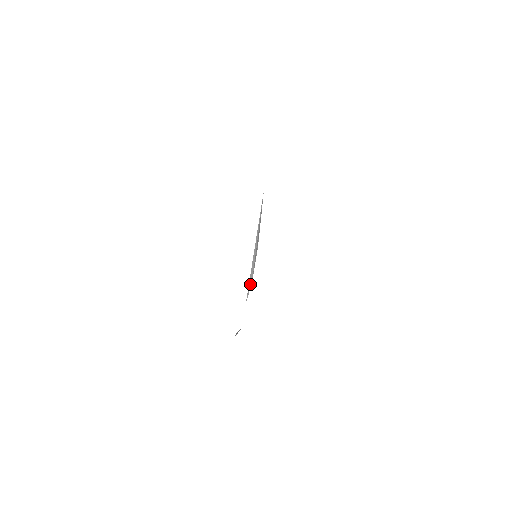
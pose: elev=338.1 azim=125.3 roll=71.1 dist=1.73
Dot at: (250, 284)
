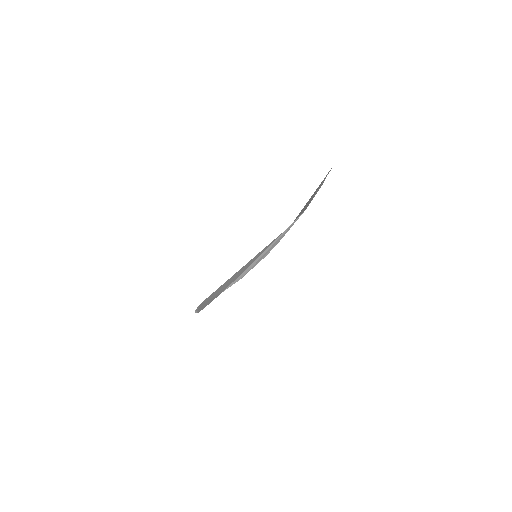
Dot at: (238, 279)
